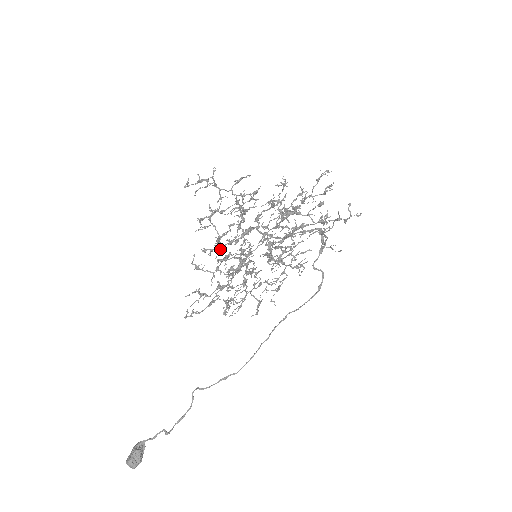
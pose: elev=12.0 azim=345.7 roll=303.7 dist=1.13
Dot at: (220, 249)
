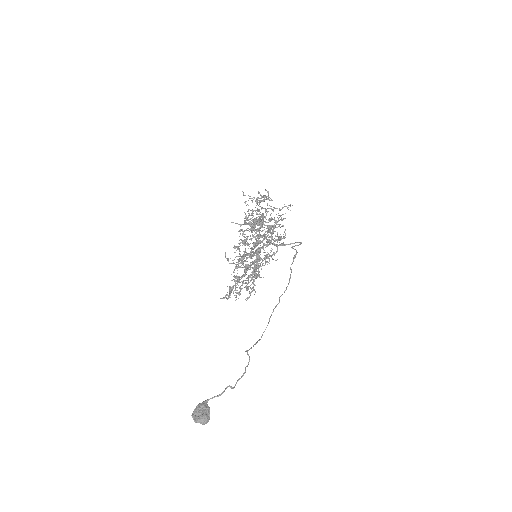
Dot at: occluded
